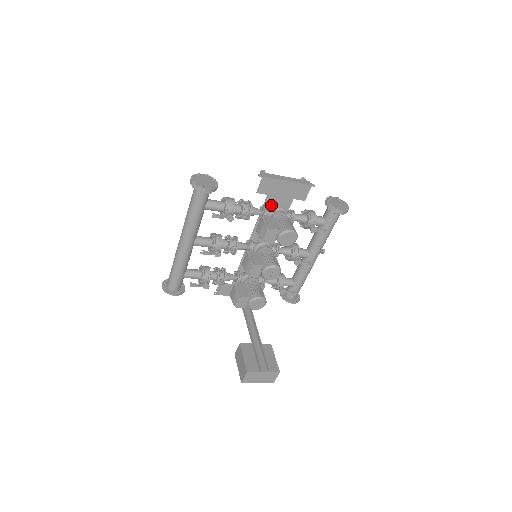
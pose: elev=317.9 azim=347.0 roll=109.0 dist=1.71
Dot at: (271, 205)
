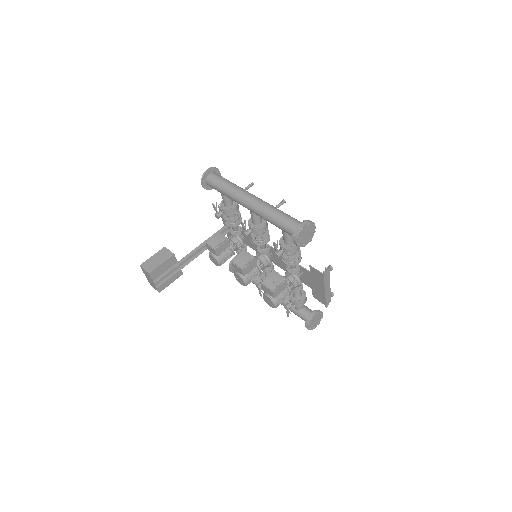
Dot at: (303, 272)
